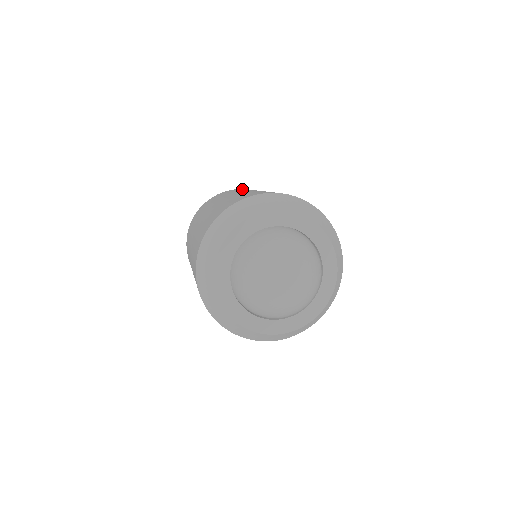
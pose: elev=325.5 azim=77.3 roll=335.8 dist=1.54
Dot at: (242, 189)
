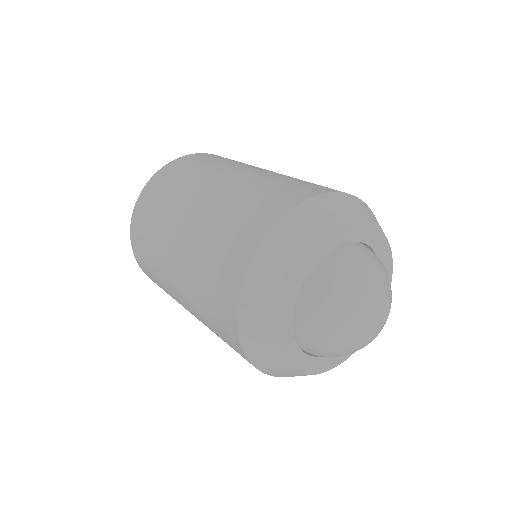
Dot at: (200, 160)
